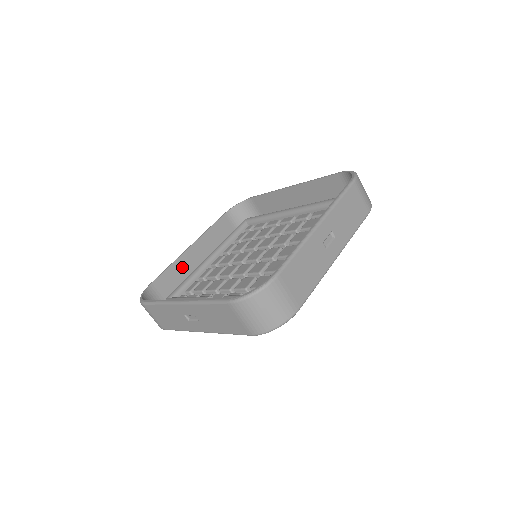
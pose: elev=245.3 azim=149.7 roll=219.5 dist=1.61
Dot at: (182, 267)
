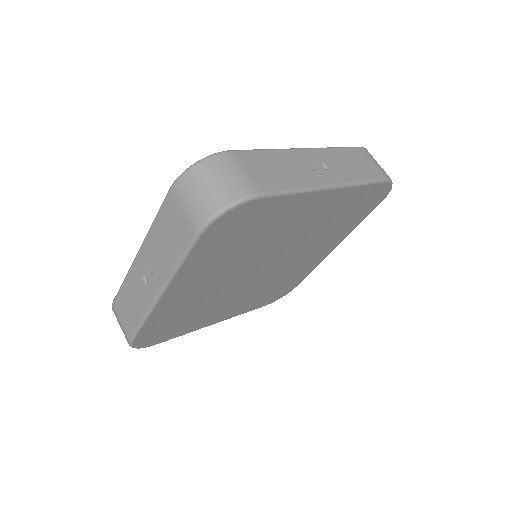
Dot at: occluded
